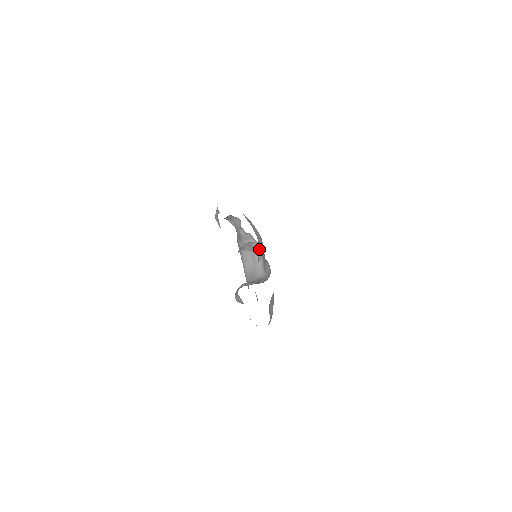
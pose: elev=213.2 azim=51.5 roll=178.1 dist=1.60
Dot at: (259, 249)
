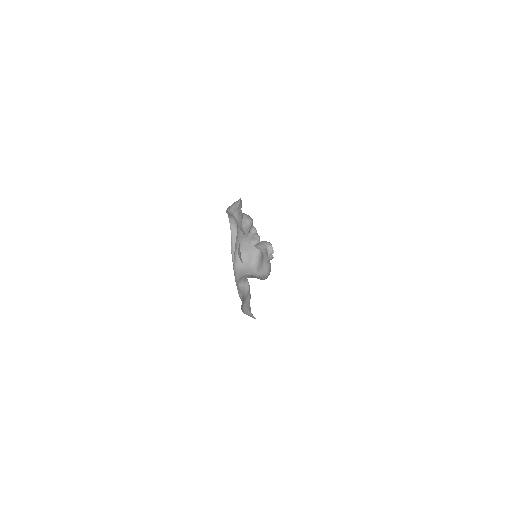
Dot at: (271, 250)
